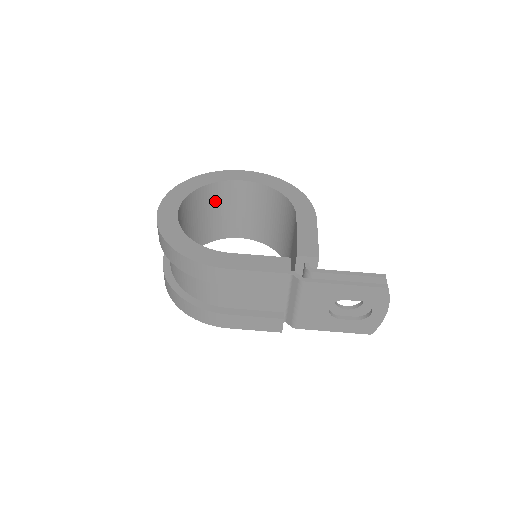
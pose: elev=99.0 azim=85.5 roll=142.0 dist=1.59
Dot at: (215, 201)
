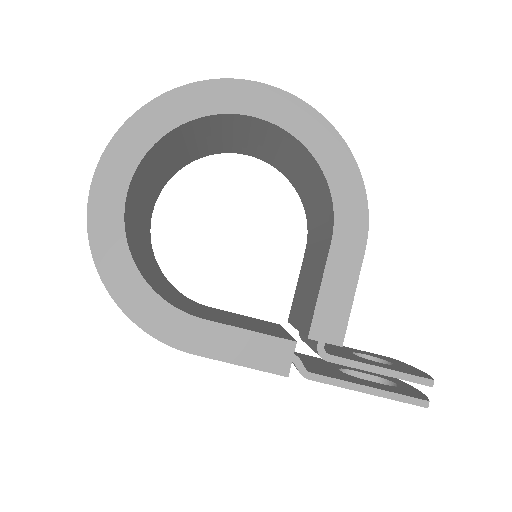
Dot at: (204, 130)
